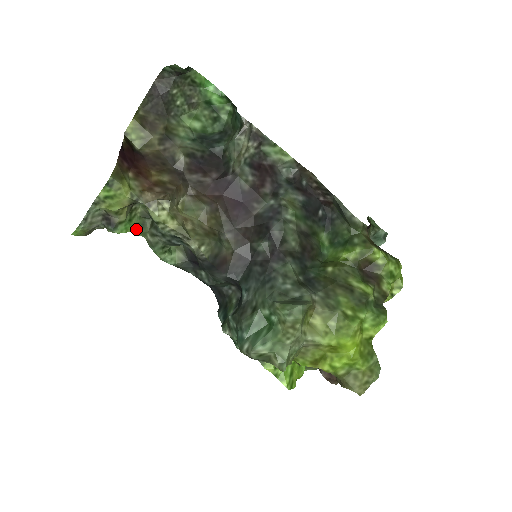
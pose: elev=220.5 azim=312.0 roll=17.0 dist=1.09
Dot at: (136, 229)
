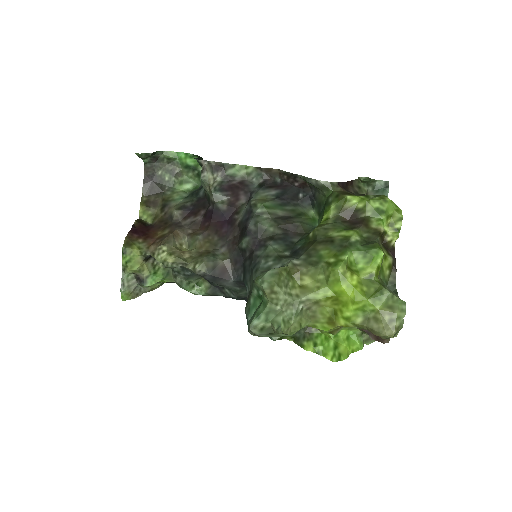
Dot at: (163, 278)
